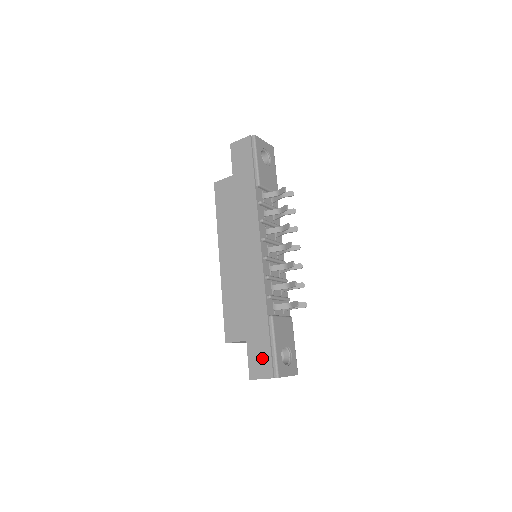
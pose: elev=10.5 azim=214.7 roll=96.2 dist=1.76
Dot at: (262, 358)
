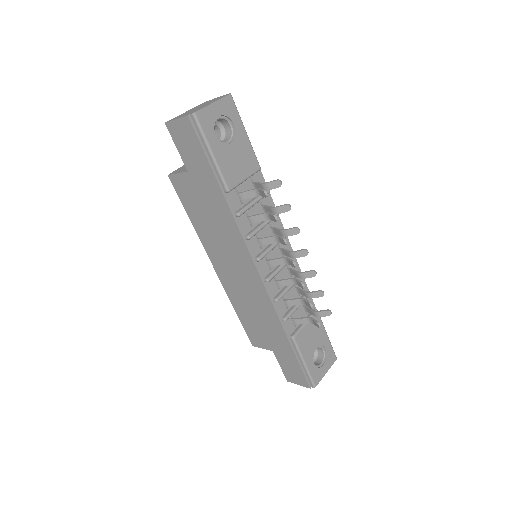
Dot at: (294, 370)
